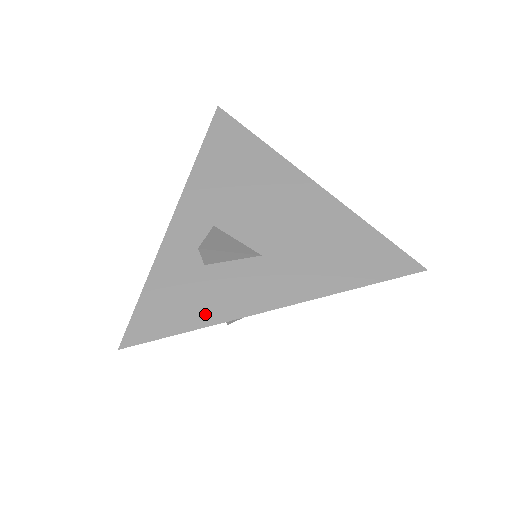
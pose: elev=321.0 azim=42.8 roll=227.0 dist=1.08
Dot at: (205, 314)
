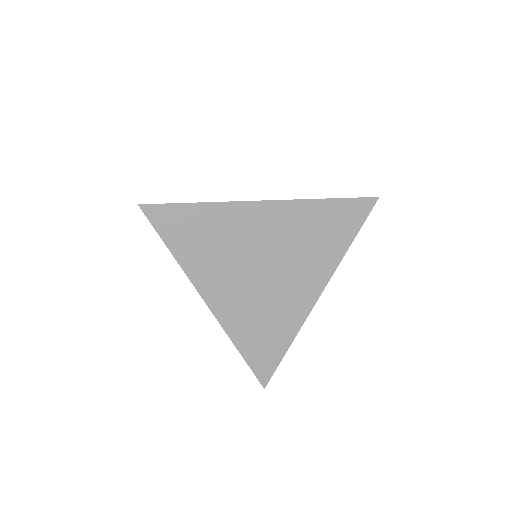
Dot at: (287, 335)
